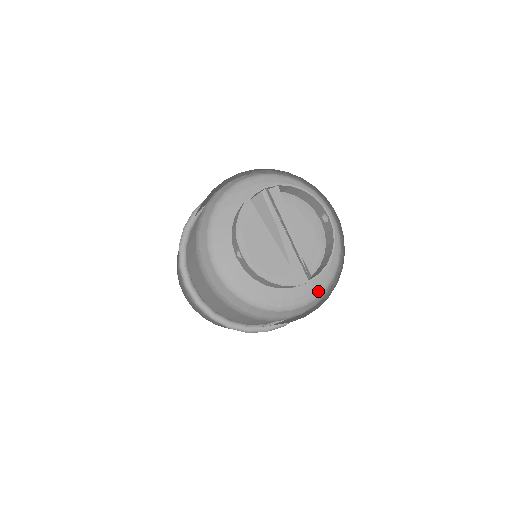
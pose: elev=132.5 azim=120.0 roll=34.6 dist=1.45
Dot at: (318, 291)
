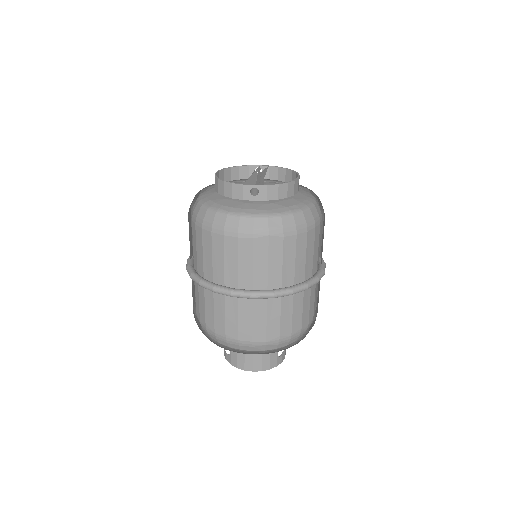
Dot at: (269, 212)
